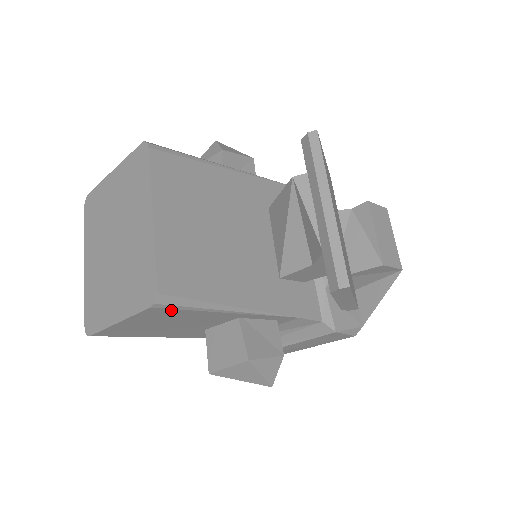
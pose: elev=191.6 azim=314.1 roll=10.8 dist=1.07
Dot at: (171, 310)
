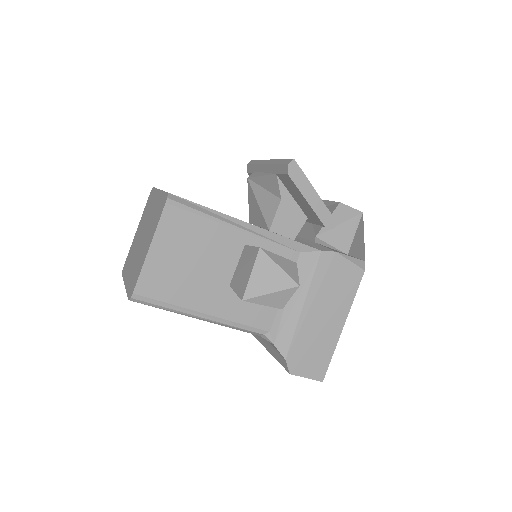
Dot at: (183, 213)
